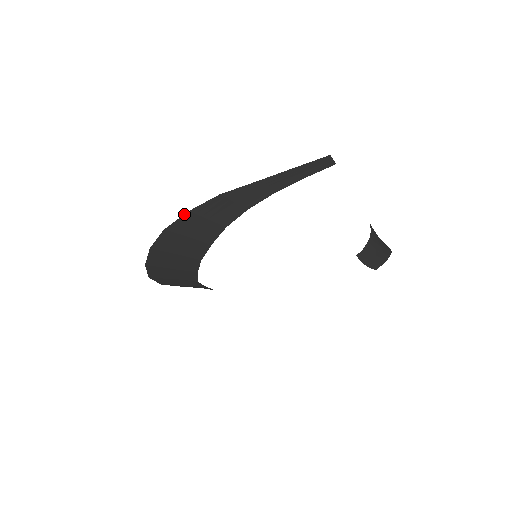
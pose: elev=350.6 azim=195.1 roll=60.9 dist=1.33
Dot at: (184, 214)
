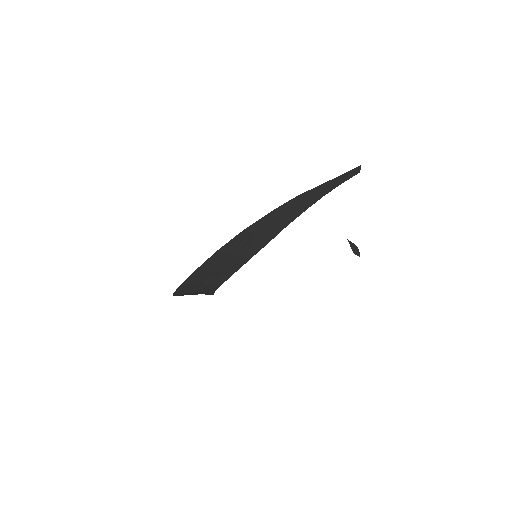
Dot at: (268, 213)
